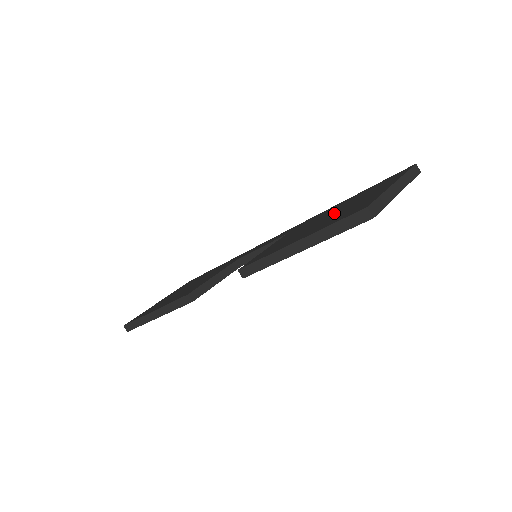
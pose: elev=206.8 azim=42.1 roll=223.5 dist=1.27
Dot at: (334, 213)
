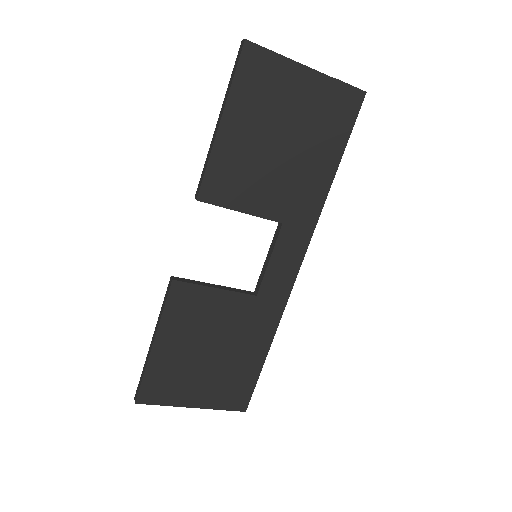
Dot at: occluded
